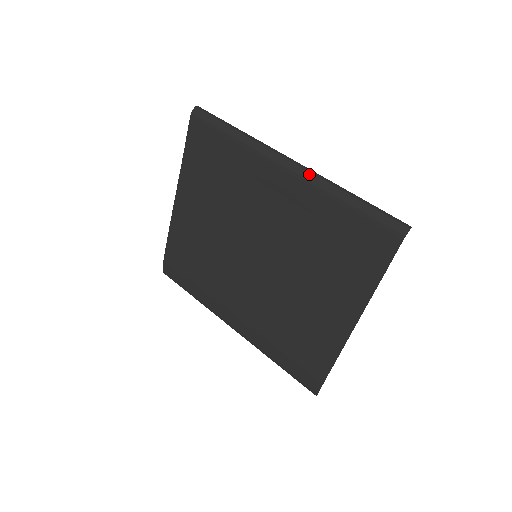
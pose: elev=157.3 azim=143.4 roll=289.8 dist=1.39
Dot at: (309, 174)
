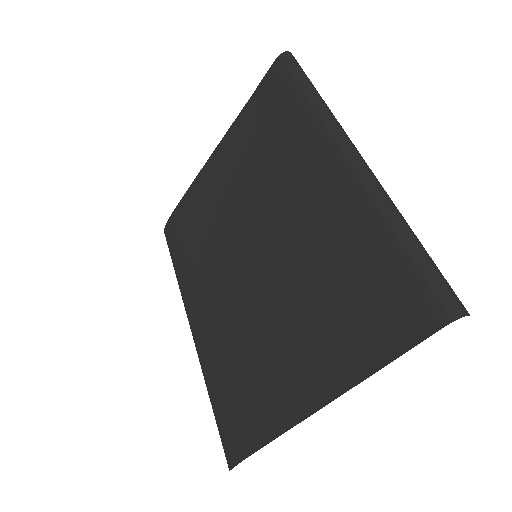
Dot at: (369, 178)
